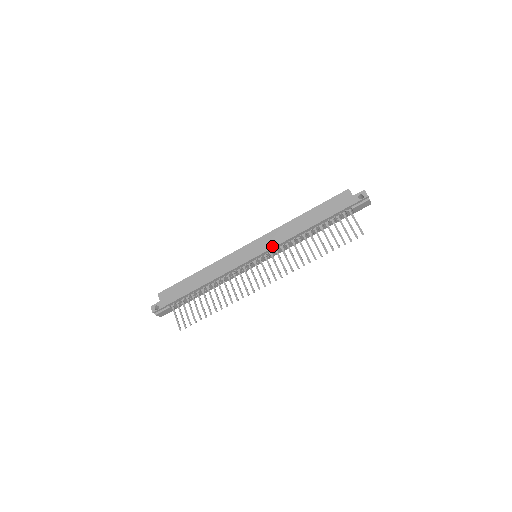
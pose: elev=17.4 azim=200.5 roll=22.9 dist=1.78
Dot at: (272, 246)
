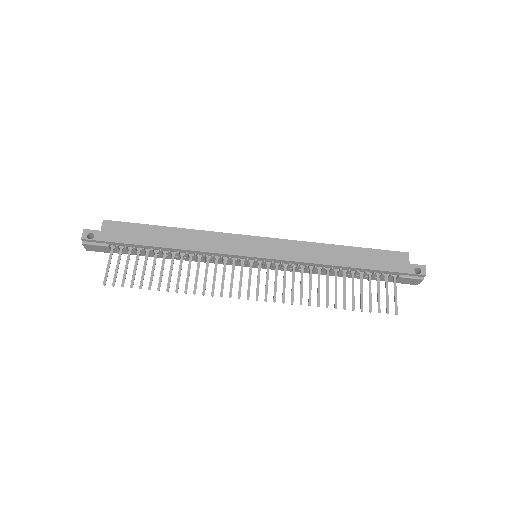
Dot at: (286, 258)
